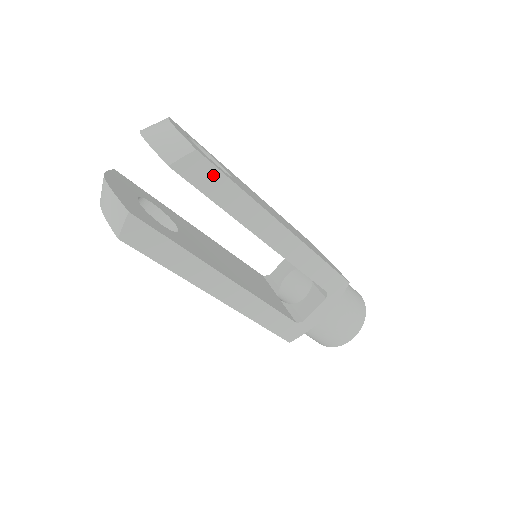
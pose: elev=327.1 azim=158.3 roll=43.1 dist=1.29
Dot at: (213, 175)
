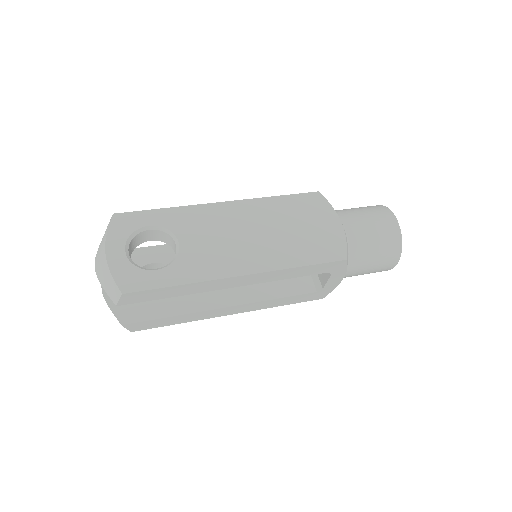
Dot at: (150, 293)
